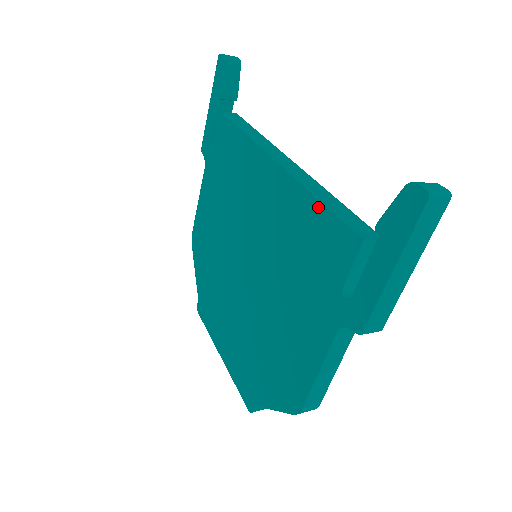
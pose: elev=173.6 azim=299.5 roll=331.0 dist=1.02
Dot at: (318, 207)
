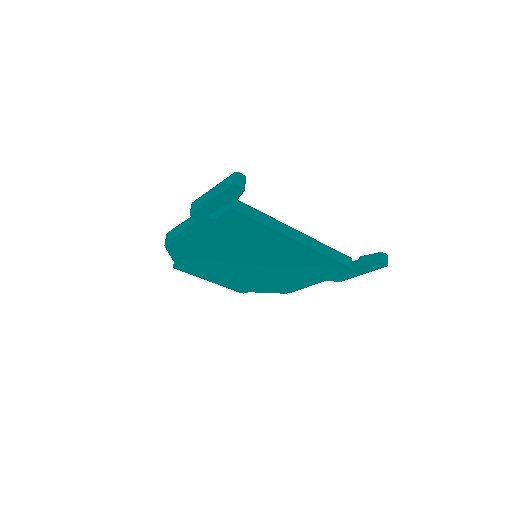
Dot at: (328, 259)
